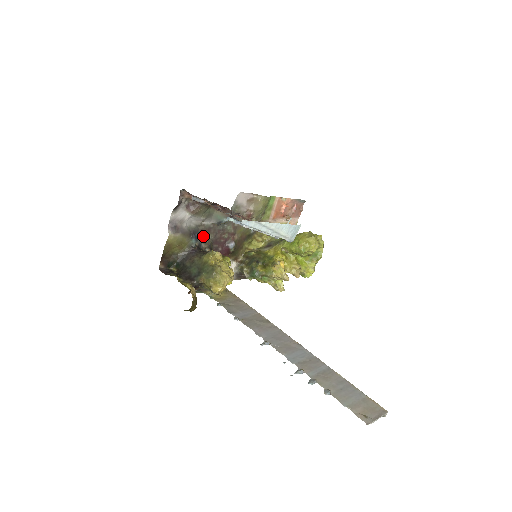
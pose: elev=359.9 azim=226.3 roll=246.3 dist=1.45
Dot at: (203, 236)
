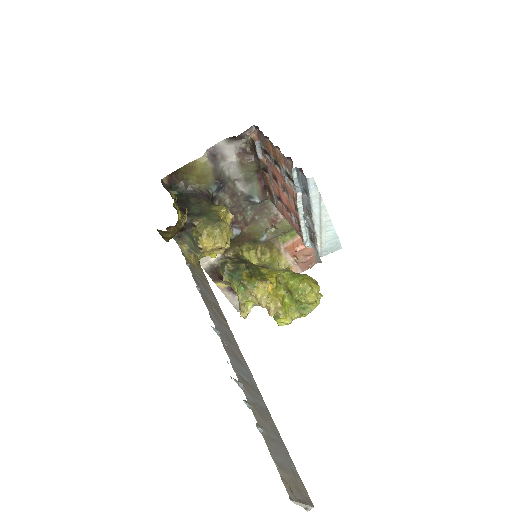
Dot at: (224, 195)
